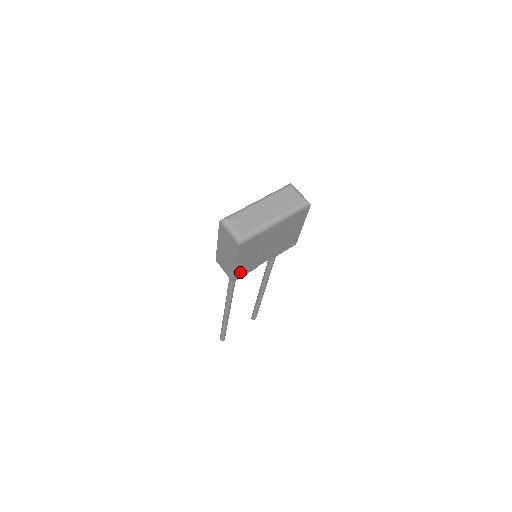
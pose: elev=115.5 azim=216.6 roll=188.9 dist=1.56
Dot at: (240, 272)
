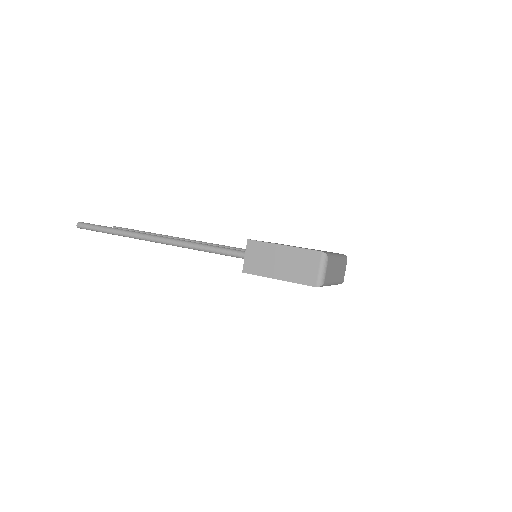
Dot at: occluded
